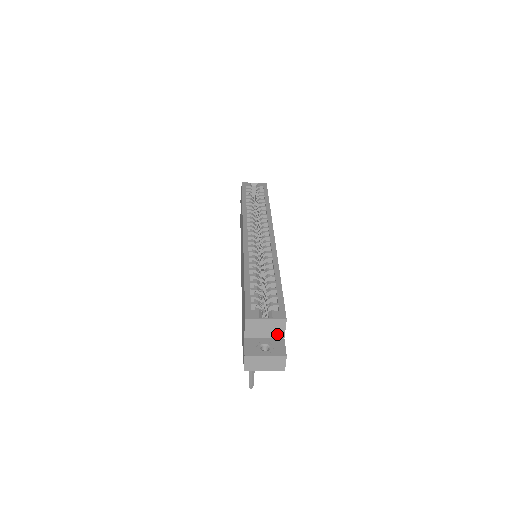
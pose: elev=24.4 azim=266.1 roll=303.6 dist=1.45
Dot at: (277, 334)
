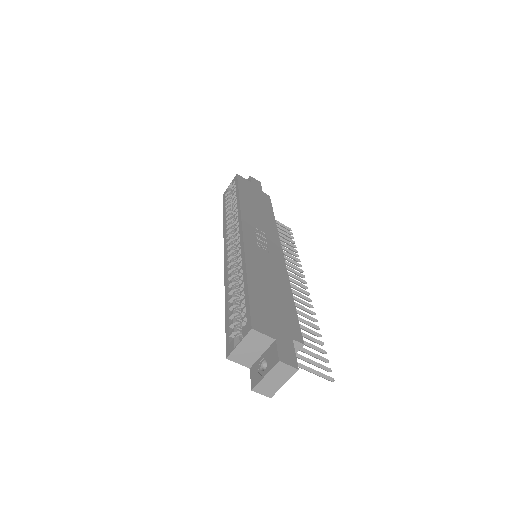
Dot at: (265, 343)
